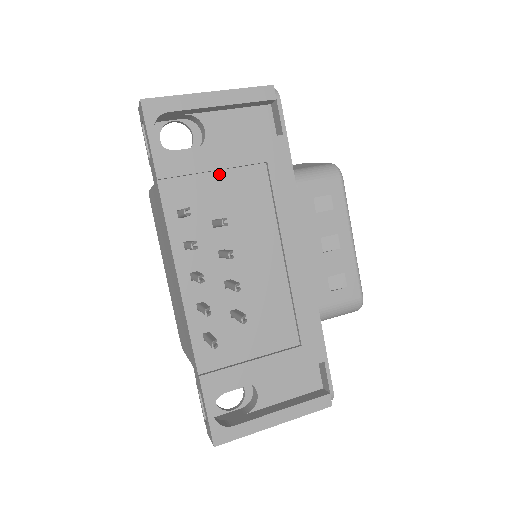
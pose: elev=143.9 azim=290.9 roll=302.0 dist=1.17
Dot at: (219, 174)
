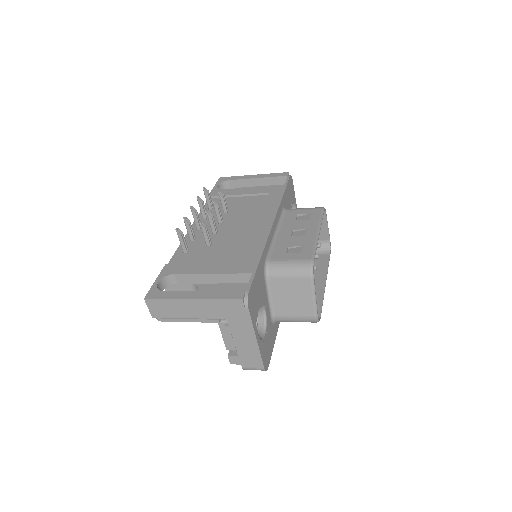
Dot at: (240, 198)
